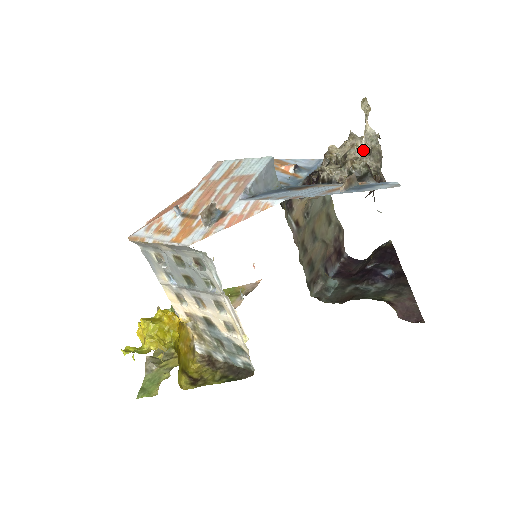
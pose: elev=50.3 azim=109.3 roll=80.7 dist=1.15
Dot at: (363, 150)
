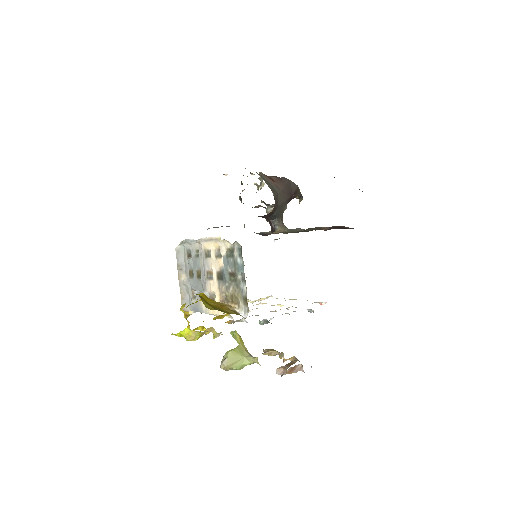
Dot at: occluded
